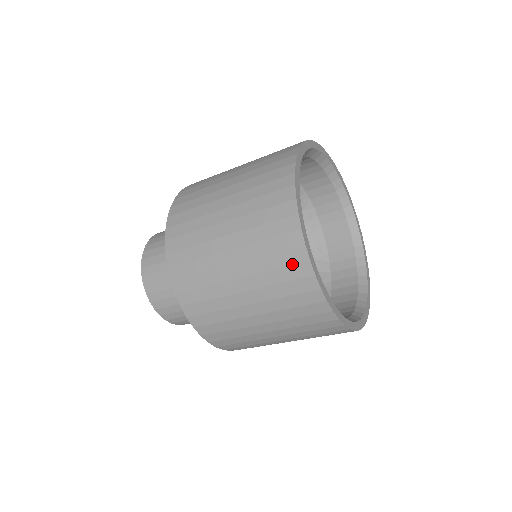
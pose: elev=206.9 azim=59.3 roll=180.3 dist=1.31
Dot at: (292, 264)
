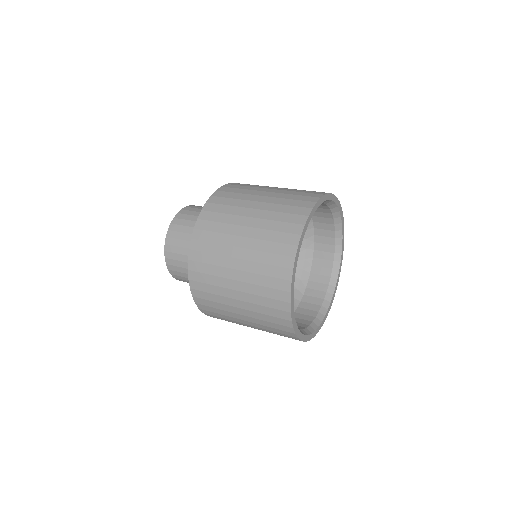
Dot at: occluded
